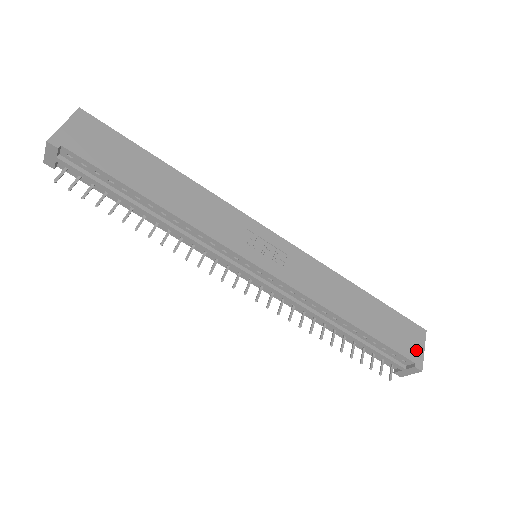
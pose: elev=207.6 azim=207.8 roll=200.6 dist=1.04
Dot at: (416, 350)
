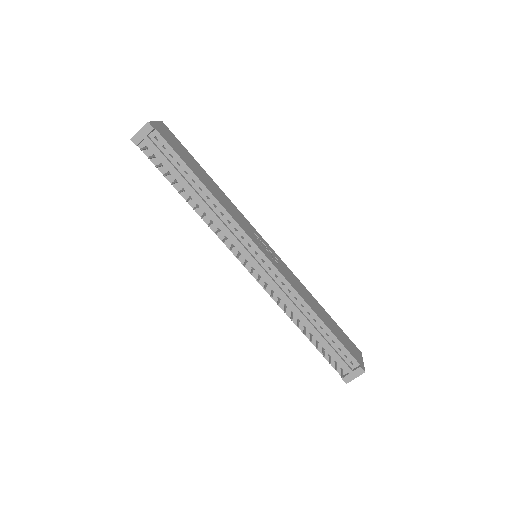
Dot at: (359, 358)
